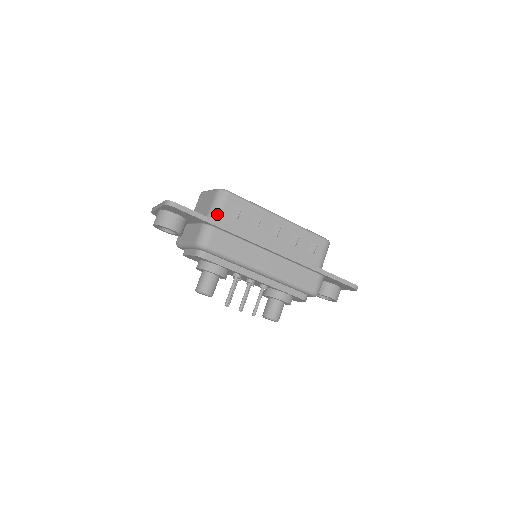
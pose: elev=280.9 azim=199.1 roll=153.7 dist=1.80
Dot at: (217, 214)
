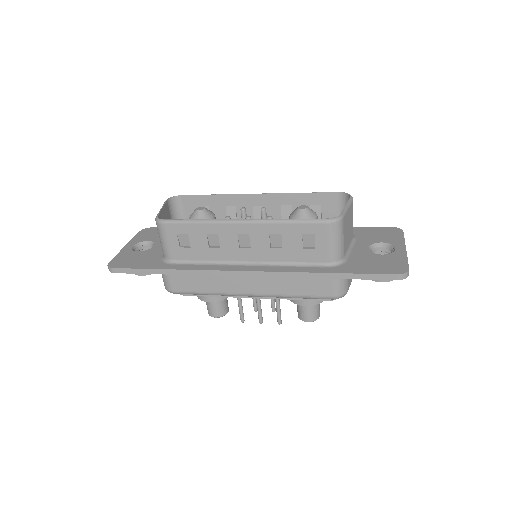
Dot at: (166, 252)
